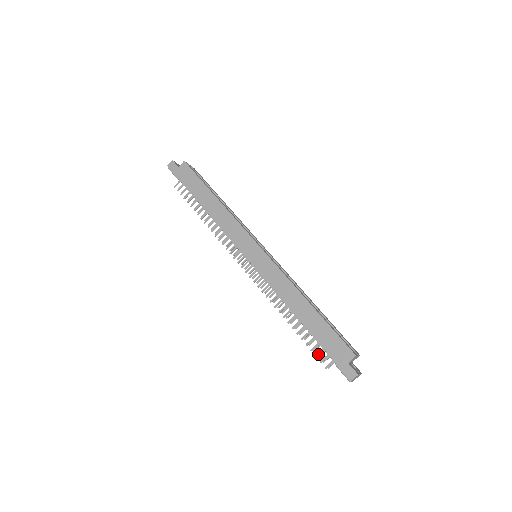
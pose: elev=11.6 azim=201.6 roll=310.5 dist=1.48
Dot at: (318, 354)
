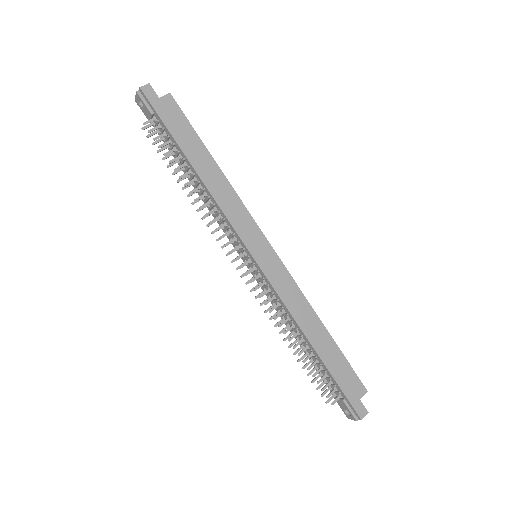
Dot at: (325, 388)
